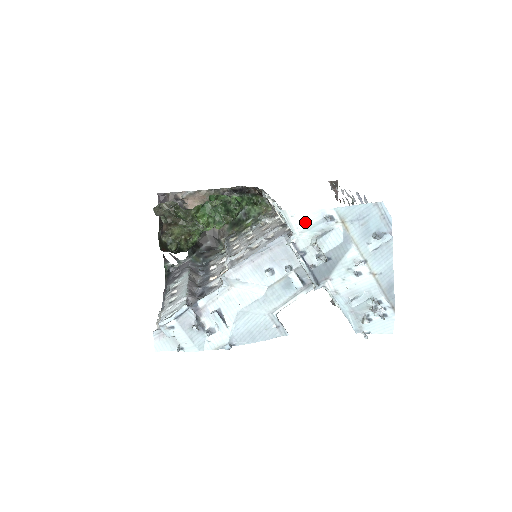
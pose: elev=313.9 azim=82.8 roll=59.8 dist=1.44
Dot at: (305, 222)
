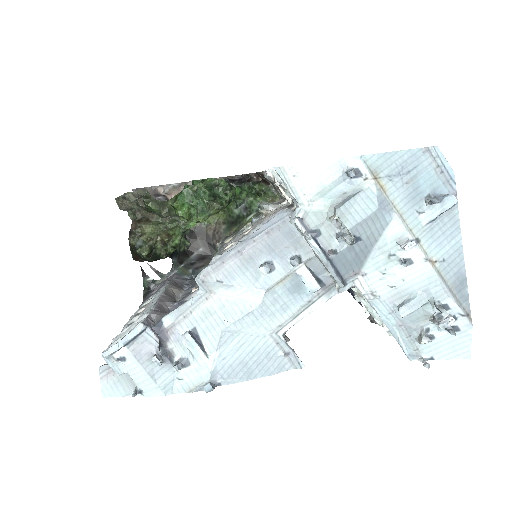
Dot at: (315, 183)
